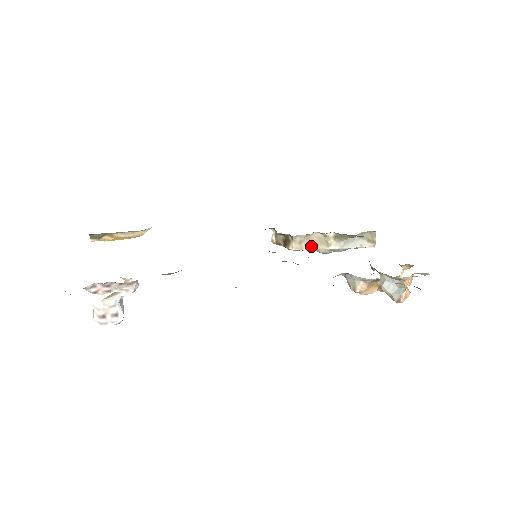
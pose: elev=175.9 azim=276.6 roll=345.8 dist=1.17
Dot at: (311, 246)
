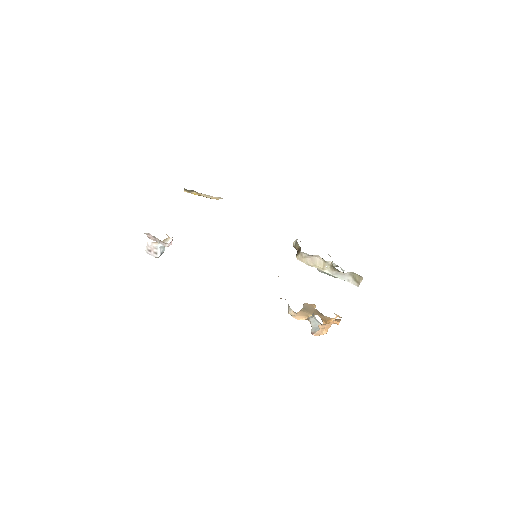
Dot at: (311, 263)
